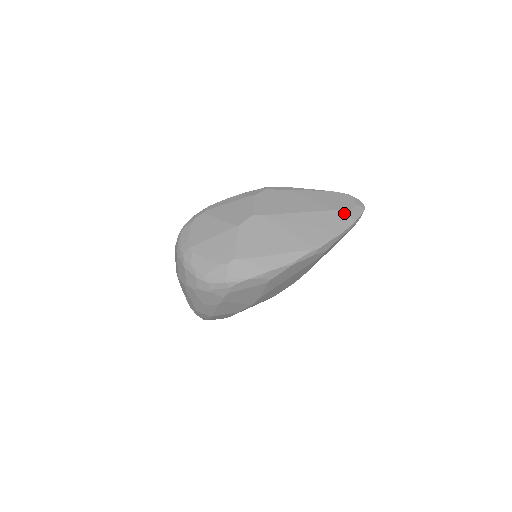
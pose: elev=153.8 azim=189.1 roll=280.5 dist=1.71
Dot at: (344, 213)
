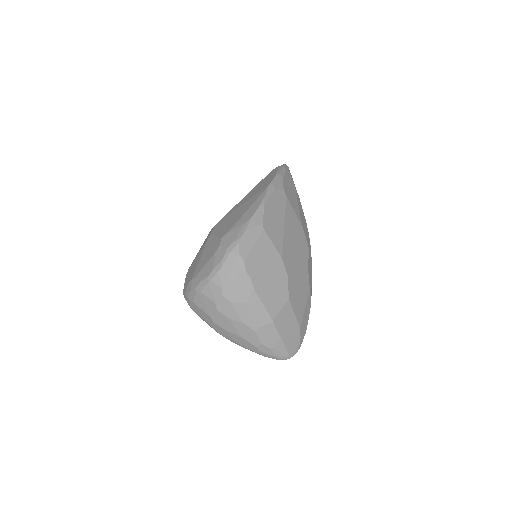
Dot at: (272, 171)
